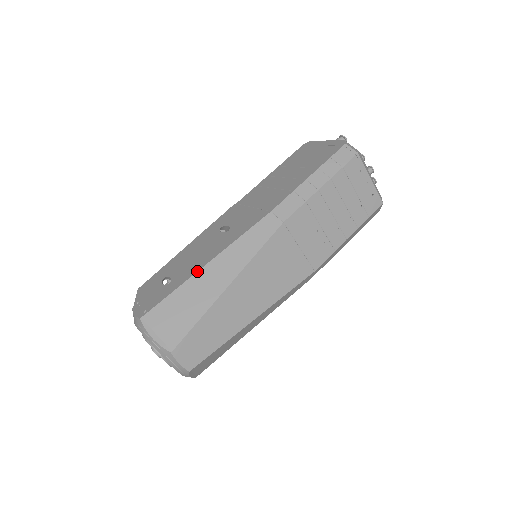
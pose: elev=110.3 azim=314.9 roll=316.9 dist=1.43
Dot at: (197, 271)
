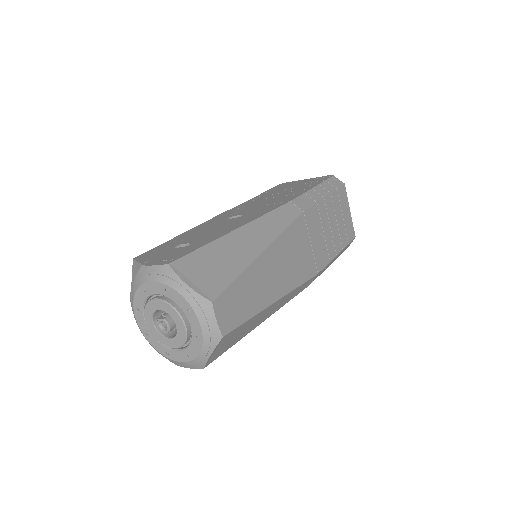
Dot at: (229, 232)
